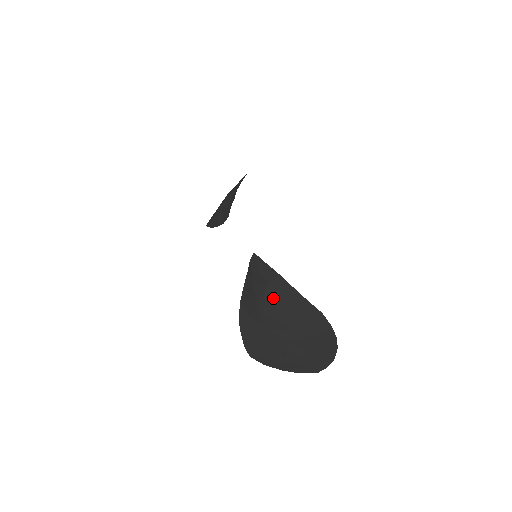
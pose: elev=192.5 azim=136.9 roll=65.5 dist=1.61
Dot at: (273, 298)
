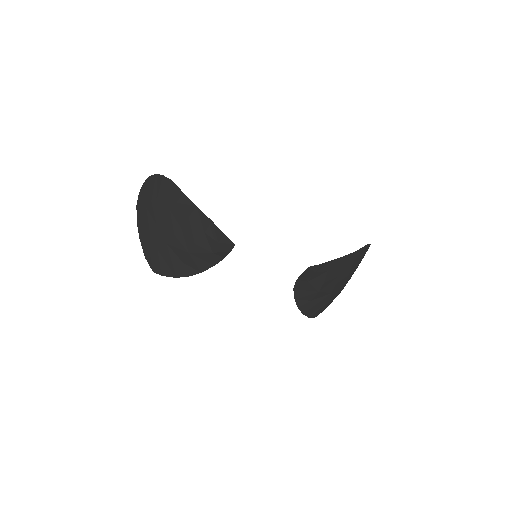
Dot at: (333, 275)
